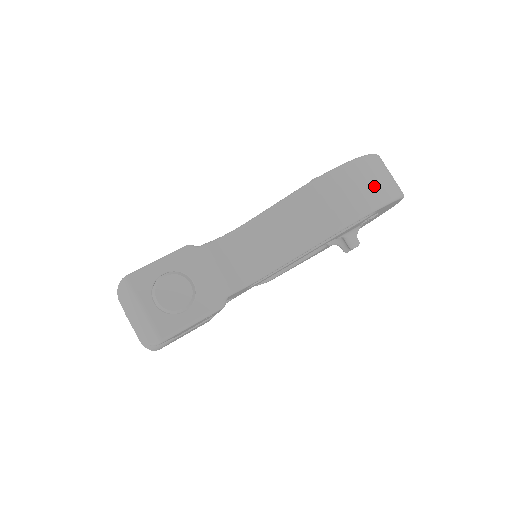
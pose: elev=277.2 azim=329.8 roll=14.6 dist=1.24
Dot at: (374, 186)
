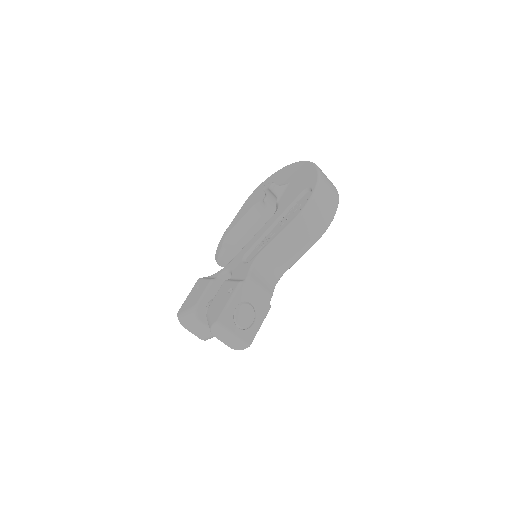
Dot at: (330, 200)
